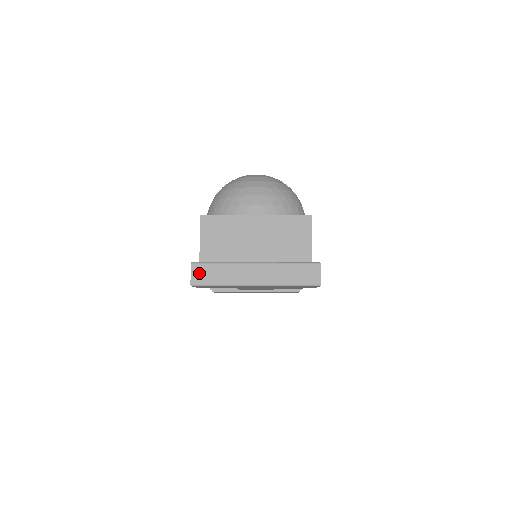
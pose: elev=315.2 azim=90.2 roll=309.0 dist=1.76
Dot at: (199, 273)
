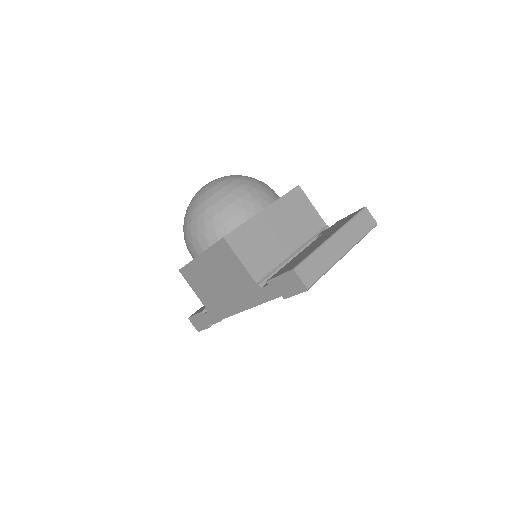
Dot at: (306, 274)
